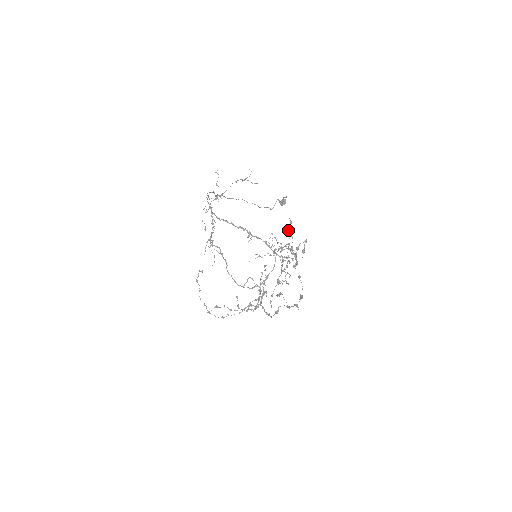
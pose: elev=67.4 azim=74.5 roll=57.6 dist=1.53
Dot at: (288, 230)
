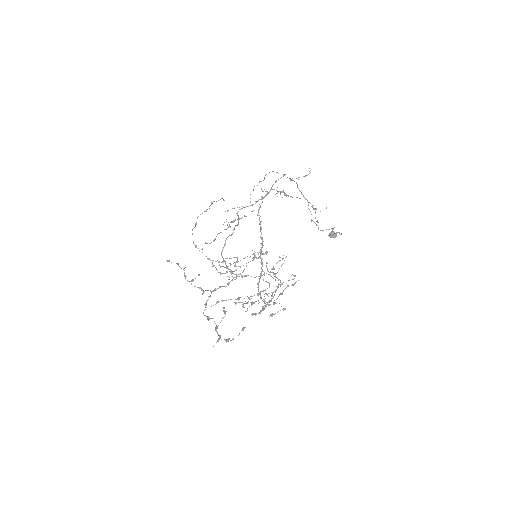
Dot at: (294, 275)
